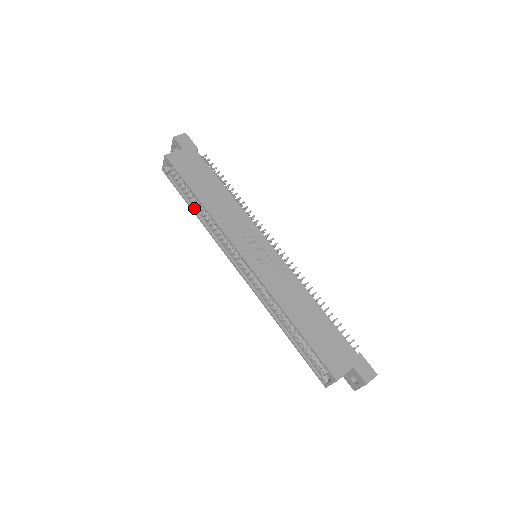
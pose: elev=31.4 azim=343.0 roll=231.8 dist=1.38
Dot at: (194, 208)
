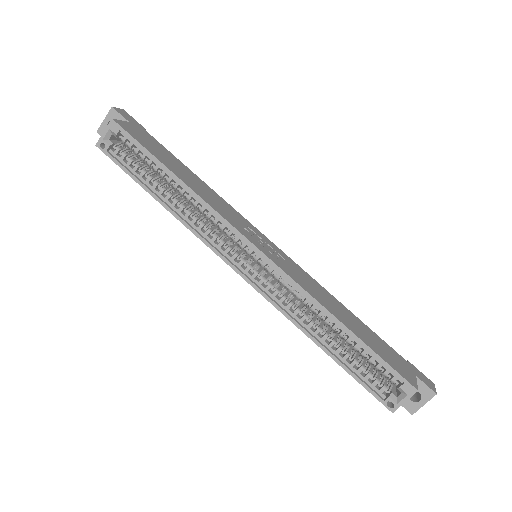
Dot at: (157, 195)
